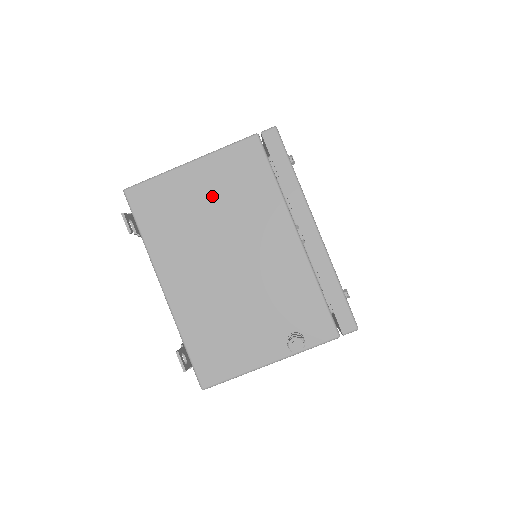
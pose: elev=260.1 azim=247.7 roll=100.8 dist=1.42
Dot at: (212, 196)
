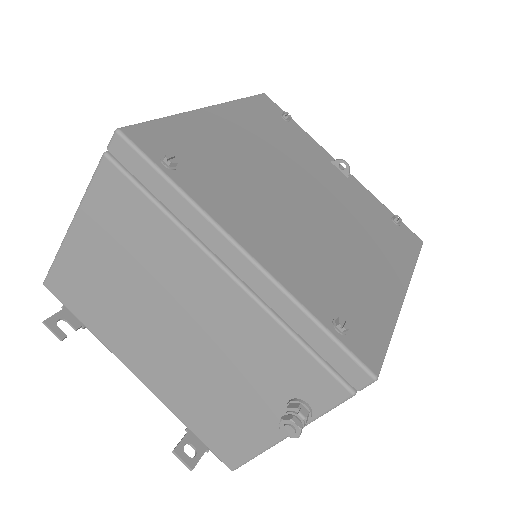
Dot at: (112, 259)
